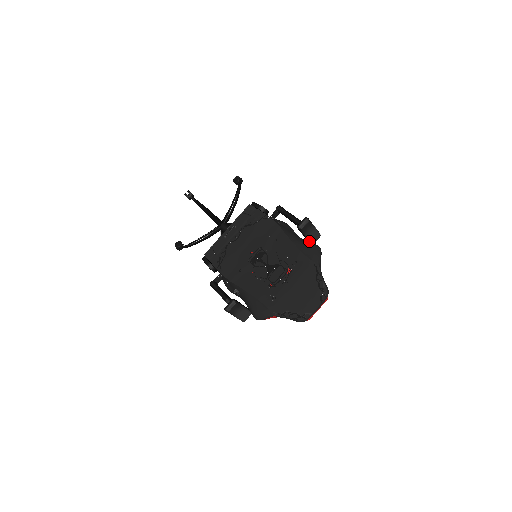
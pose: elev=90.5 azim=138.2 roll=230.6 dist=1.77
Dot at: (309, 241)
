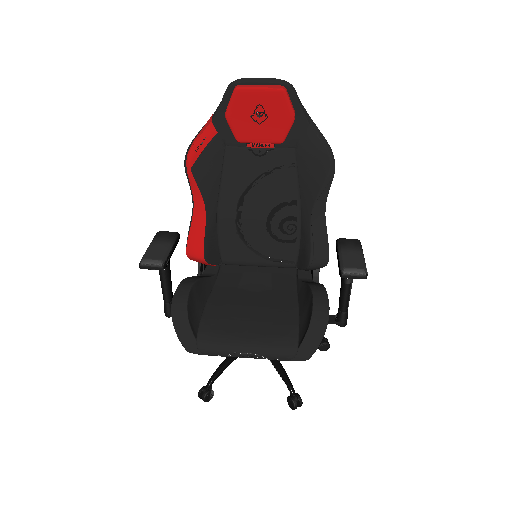
Dot at: (340, 265)
